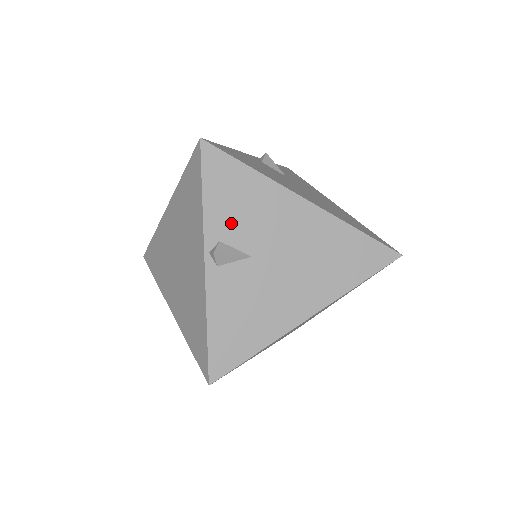
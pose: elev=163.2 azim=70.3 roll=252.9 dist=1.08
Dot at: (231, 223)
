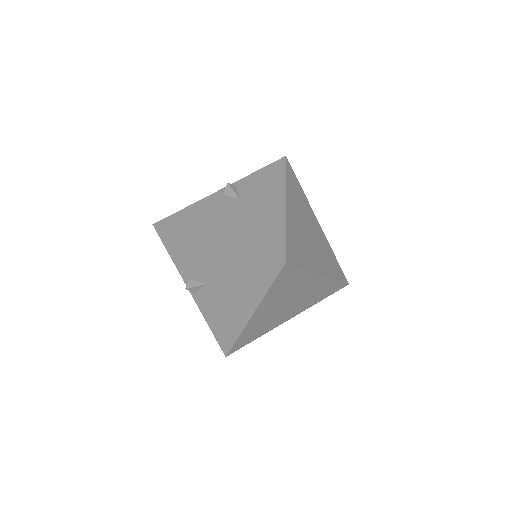
Dot at: (188, 267)
